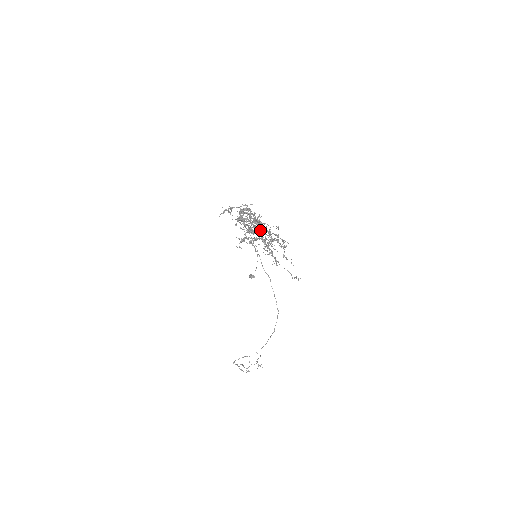
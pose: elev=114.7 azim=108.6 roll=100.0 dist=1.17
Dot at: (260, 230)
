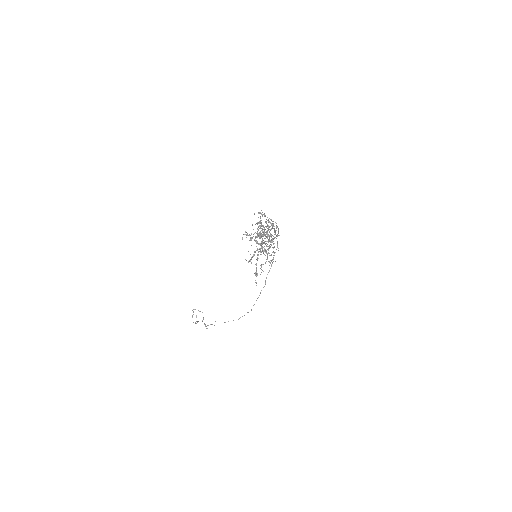
Dot at: occluded
